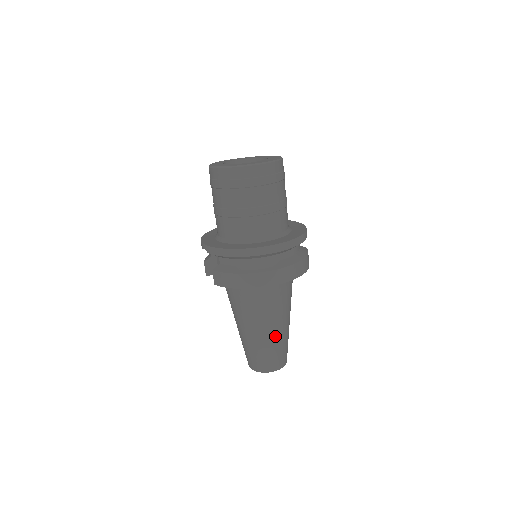
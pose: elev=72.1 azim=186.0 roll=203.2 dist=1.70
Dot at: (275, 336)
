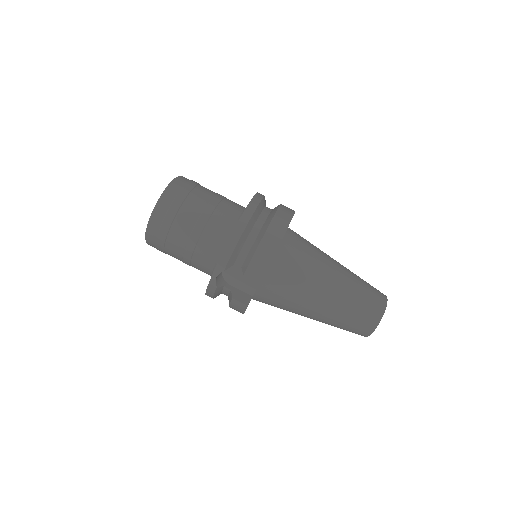
Dot at: (346, 274)
